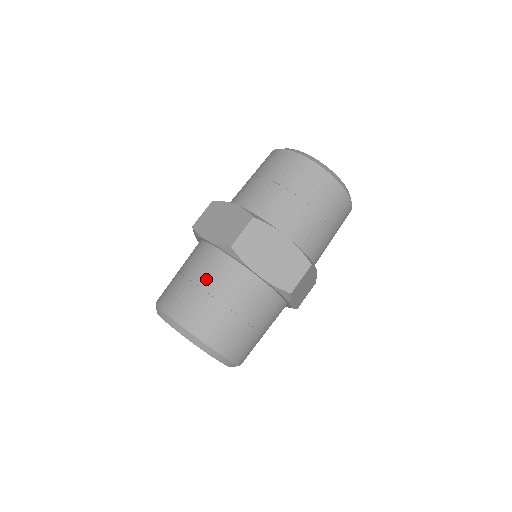
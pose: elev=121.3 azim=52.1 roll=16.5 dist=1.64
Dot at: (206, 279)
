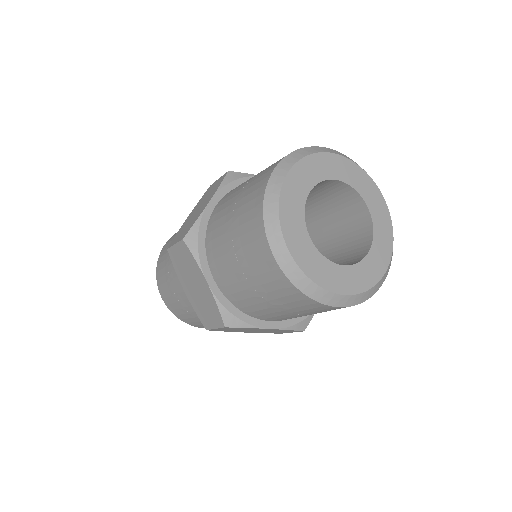
Dot at: (192, 312)
